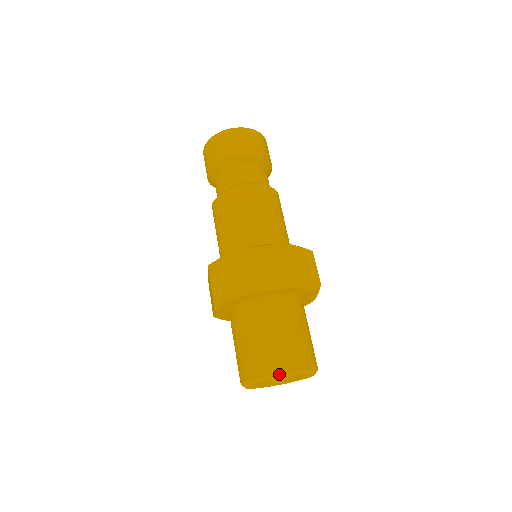
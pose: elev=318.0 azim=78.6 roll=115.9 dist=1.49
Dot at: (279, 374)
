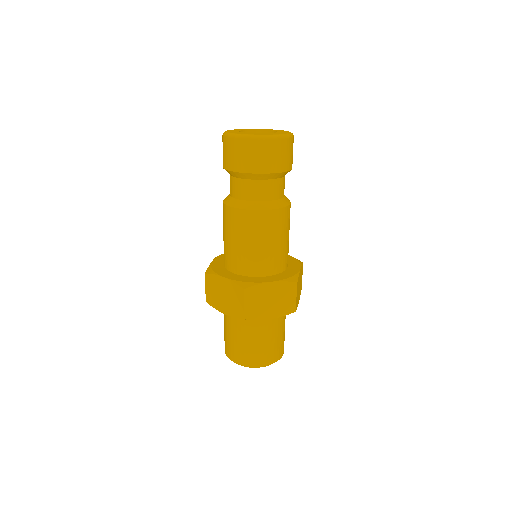
Dot at: occluded
